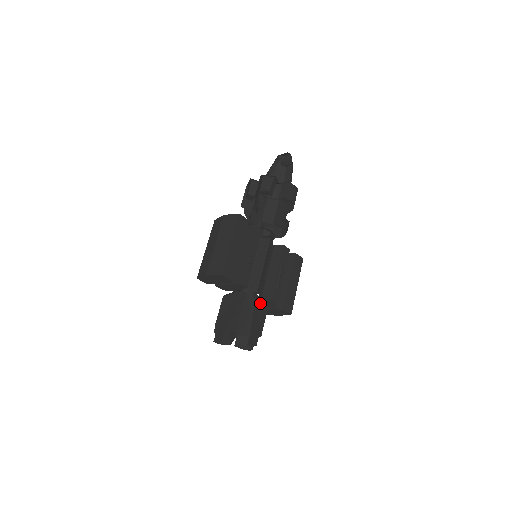
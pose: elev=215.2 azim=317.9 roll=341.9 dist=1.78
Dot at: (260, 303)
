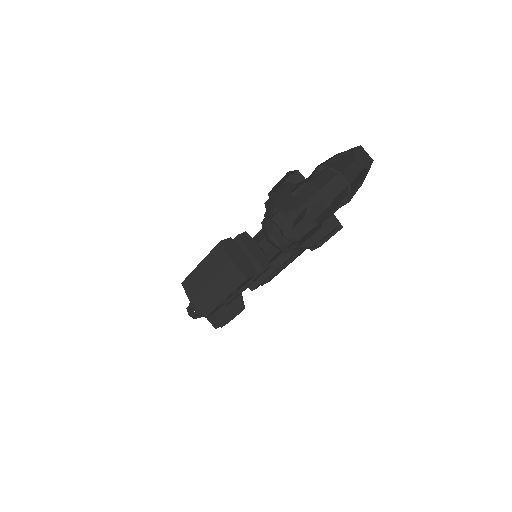
Dot at: (239, 298)
